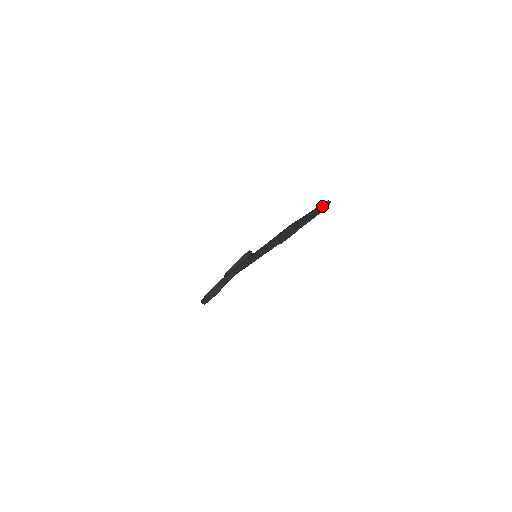
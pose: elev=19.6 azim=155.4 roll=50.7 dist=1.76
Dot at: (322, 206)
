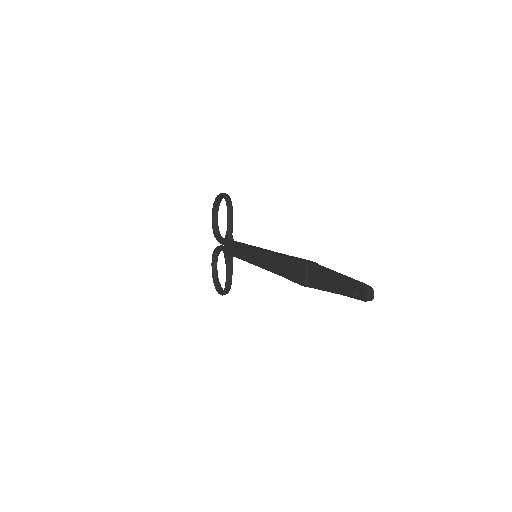
Dot at: (359, 293)
